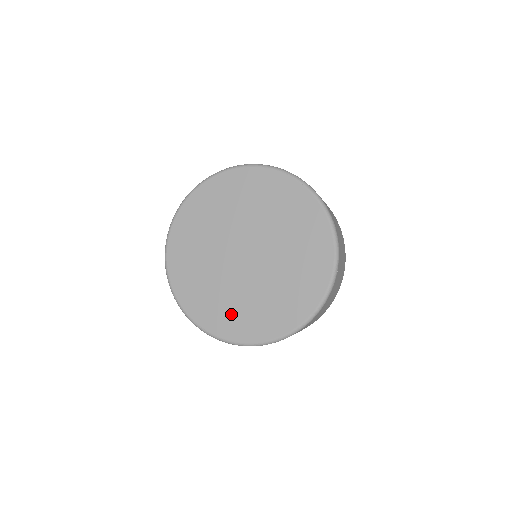
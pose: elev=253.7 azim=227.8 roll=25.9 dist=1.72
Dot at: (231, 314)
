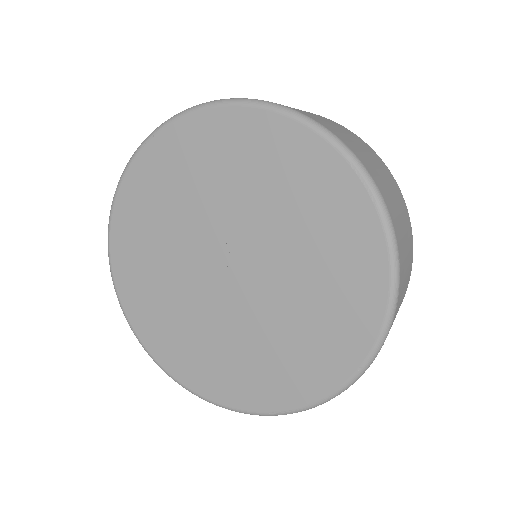
Dot at: (180, 340)
